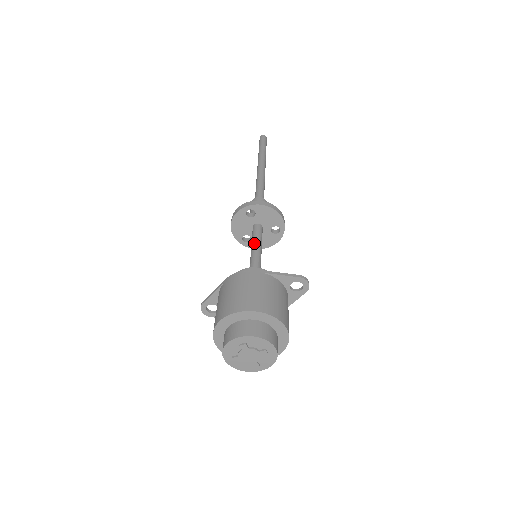
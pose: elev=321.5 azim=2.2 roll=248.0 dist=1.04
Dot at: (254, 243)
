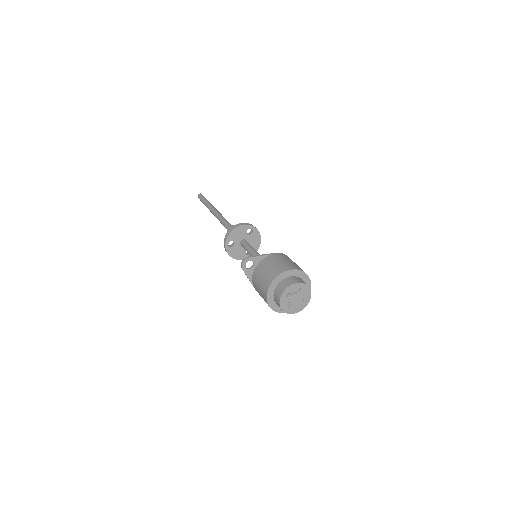
Dot at: occluded
